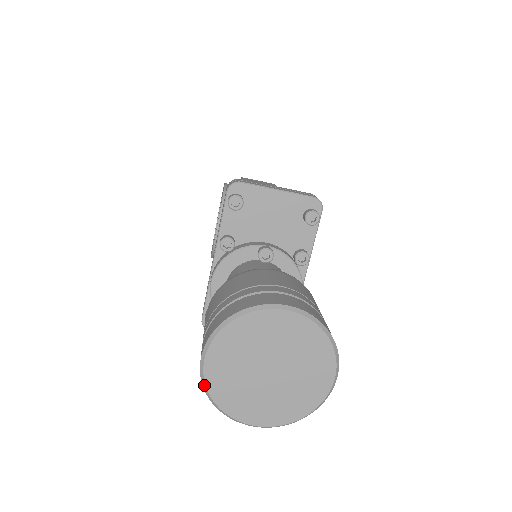
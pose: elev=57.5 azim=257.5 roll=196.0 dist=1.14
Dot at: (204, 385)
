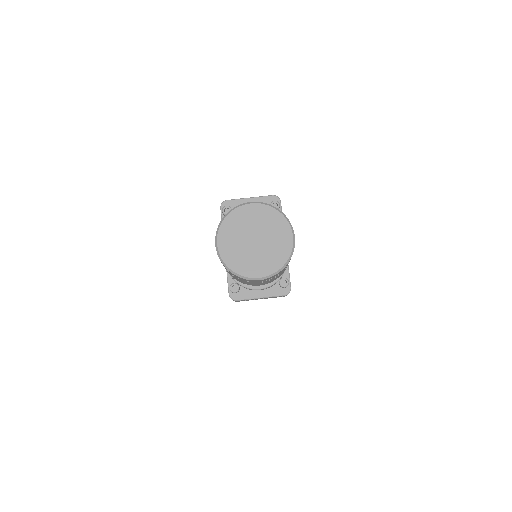
Dot at: (221, 260)
